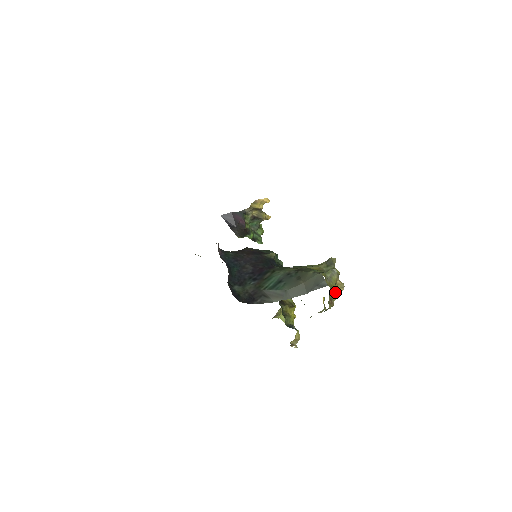
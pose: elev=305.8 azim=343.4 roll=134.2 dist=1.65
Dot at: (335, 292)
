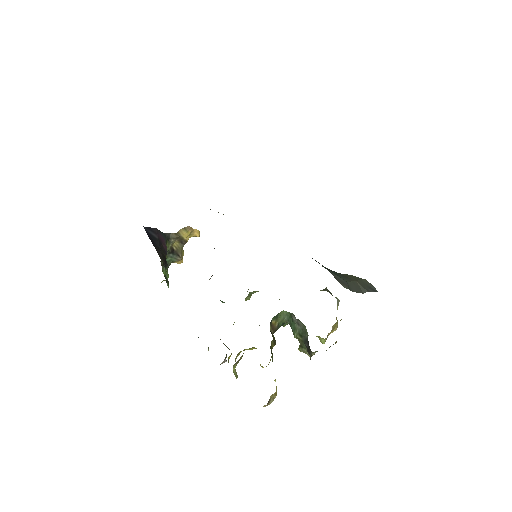
Dot at: (333, 329)
